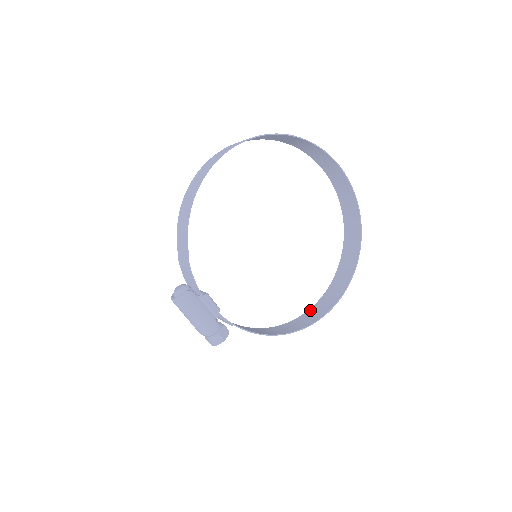
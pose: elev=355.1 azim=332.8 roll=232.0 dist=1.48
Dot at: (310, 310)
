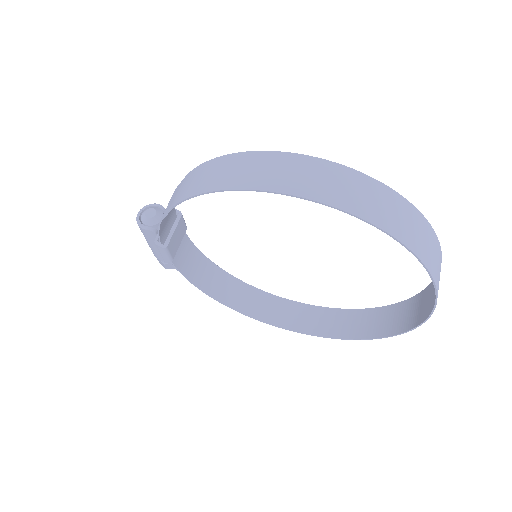
Dot at: (286, 302)
